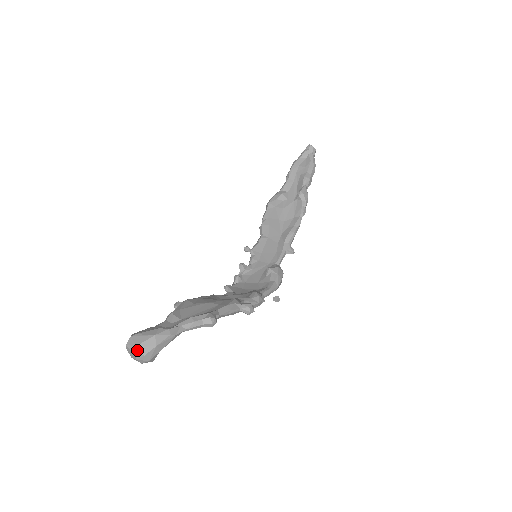
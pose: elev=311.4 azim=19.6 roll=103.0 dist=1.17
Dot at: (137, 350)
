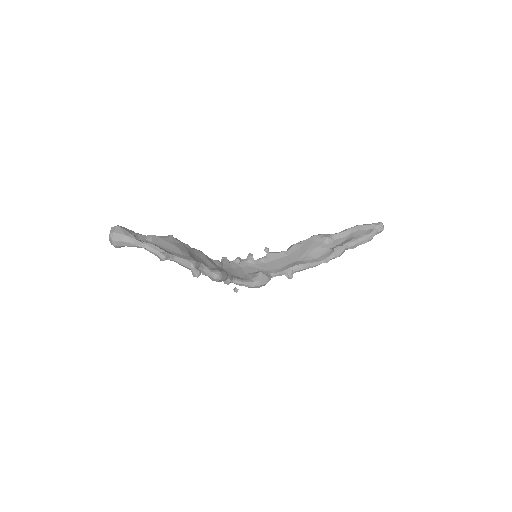
Dot at: (112, 234)
